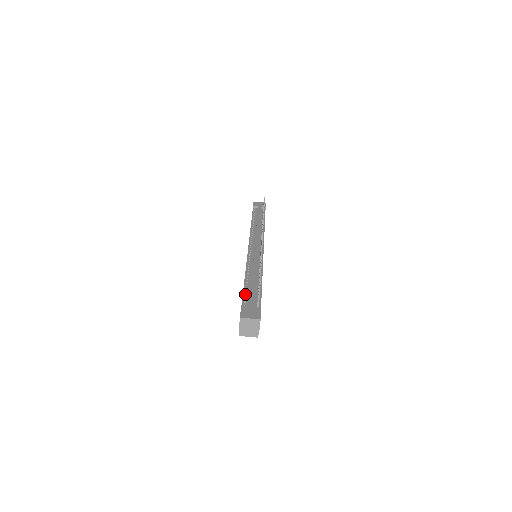
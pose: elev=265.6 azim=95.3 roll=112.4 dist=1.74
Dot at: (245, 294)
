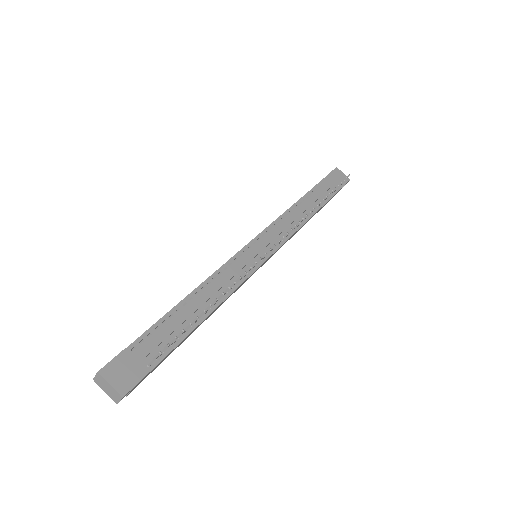
Dot at: (158, 326)
